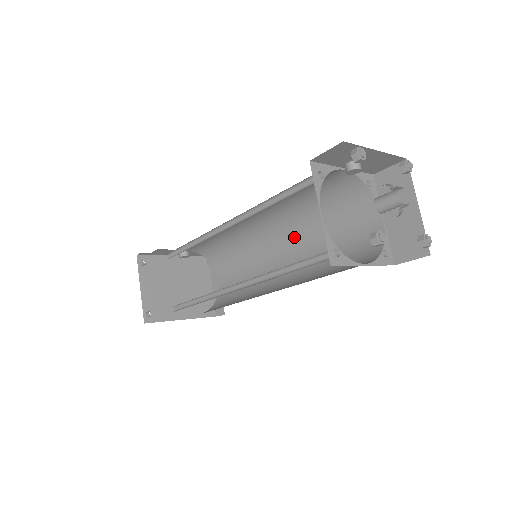
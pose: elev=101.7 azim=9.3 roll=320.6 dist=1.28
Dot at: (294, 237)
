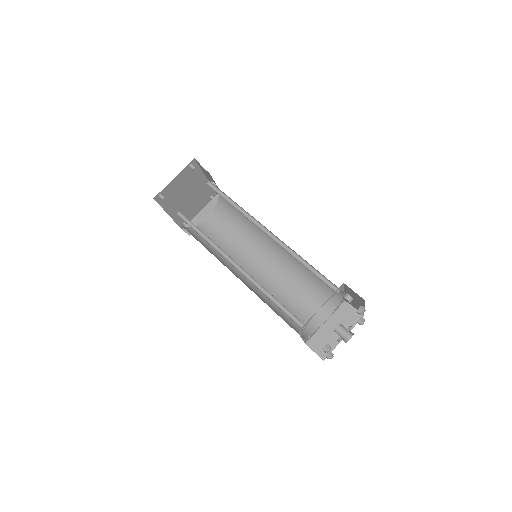
Dot at: (279, 267)
